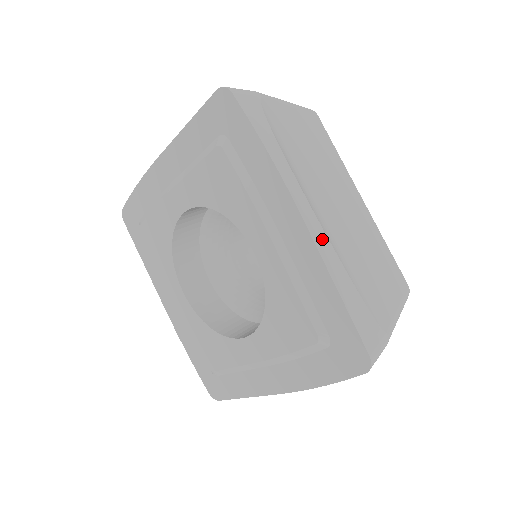
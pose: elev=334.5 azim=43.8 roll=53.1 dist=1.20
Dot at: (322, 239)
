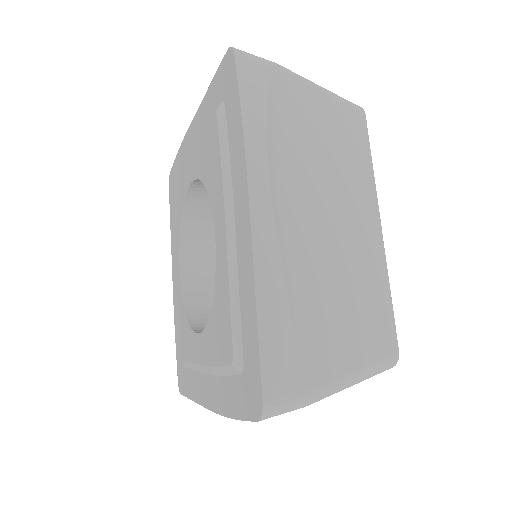
Dot at: (268, 243)
